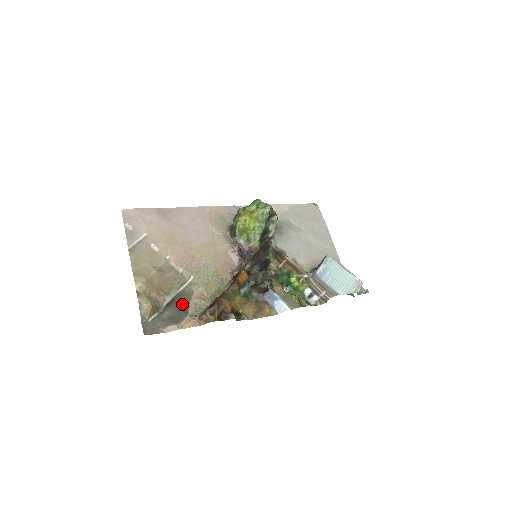
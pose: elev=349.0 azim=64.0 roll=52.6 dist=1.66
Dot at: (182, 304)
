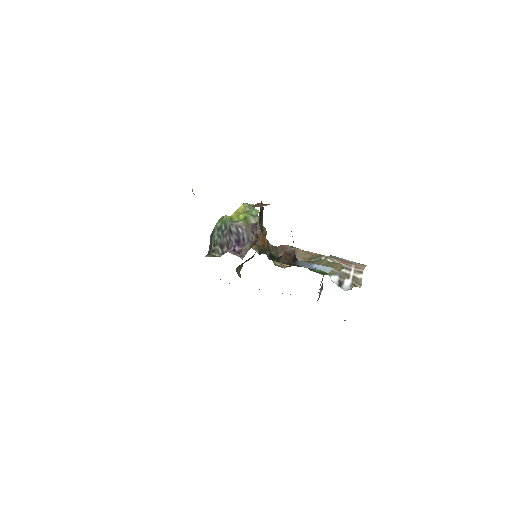
Dot at: occluded
